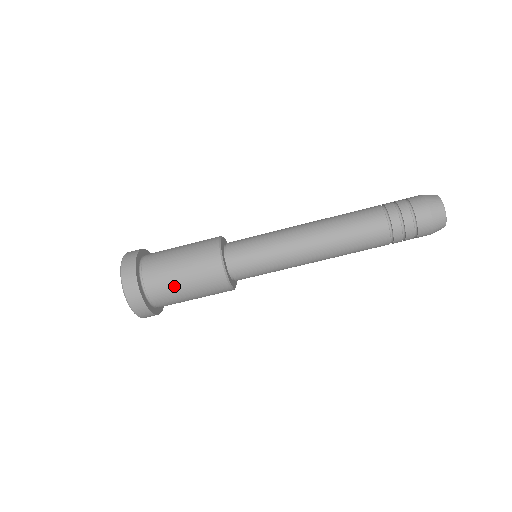
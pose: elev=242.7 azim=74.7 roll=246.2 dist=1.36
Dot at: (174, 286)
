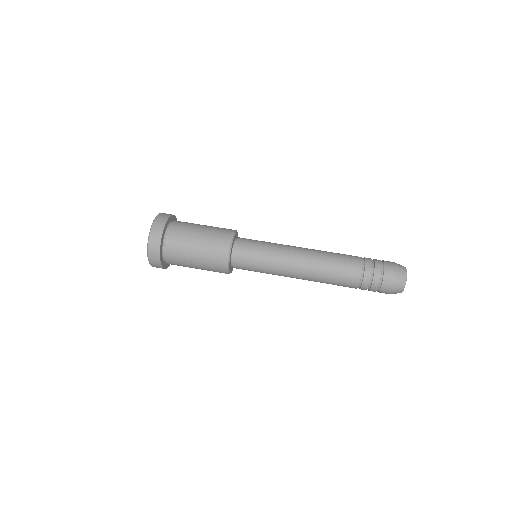
Dot at: (194, 226)
